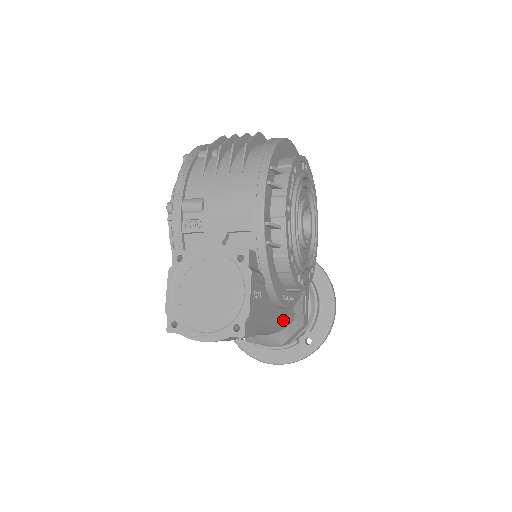
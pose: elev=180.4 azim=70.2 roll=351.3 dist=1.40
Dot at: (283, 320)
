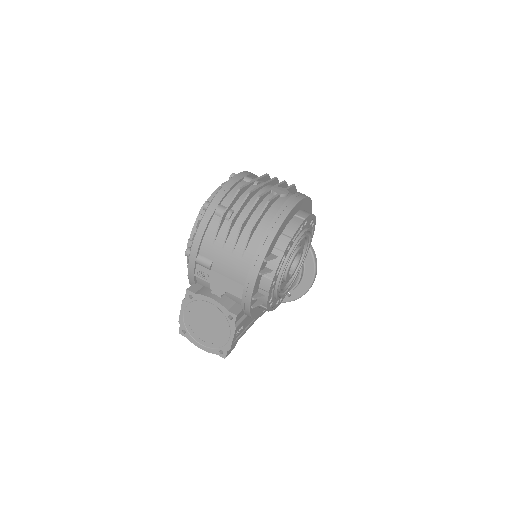
Dot at: occluded
